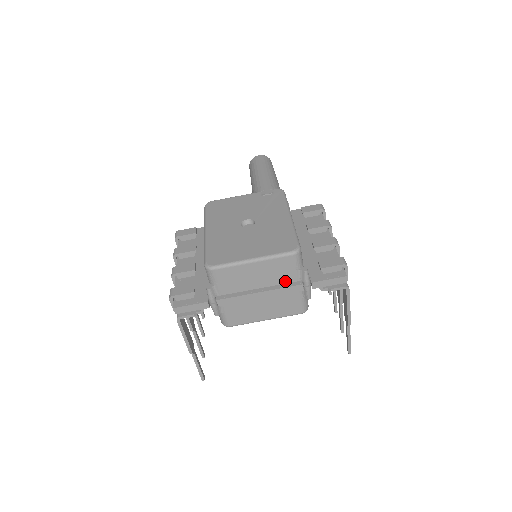
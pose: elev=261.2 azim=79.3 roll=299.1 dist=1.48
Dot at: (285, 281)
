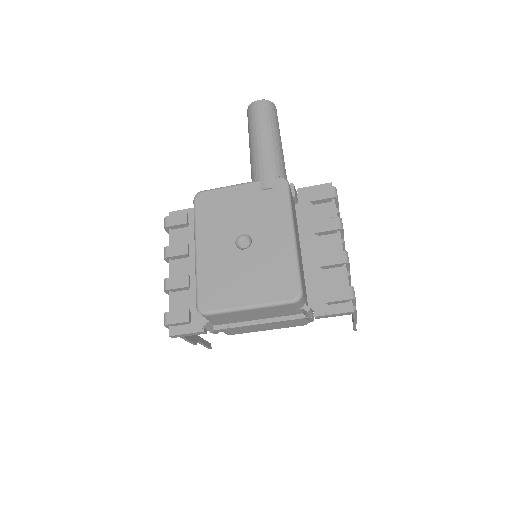
Dot at: (286, 315)
